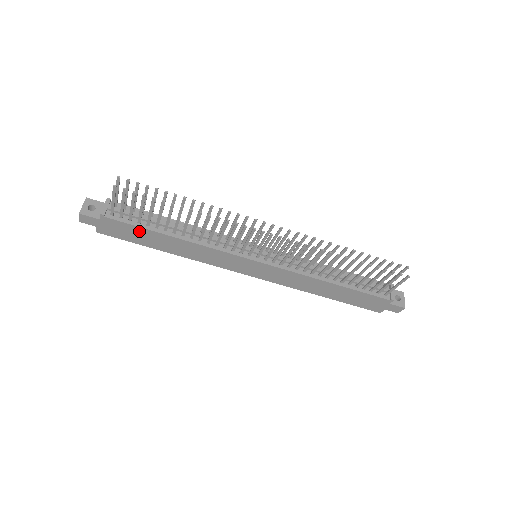
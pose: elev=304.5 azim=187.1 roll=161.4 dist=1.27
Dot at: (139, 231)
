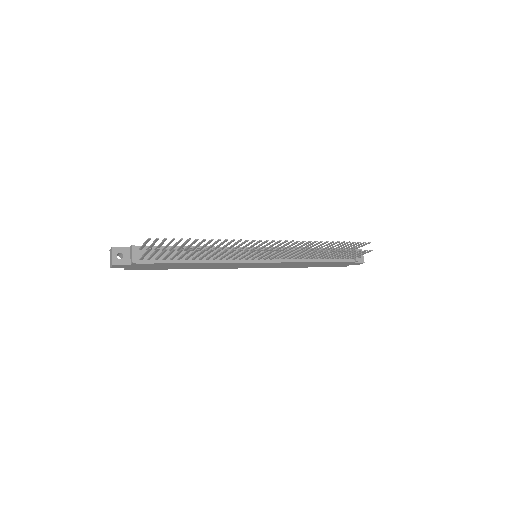
Dot at: (164, 265)
